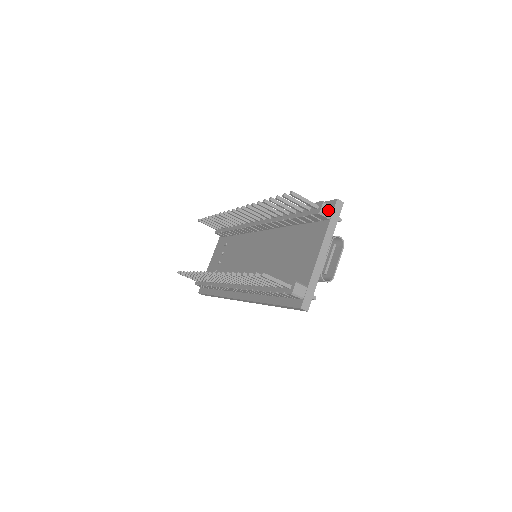
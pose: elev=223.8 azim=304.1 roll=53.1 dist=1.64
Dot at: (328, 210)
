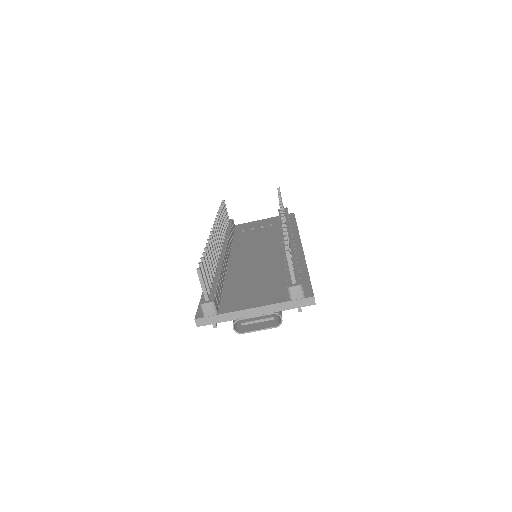
Dot at: (297, 294)
